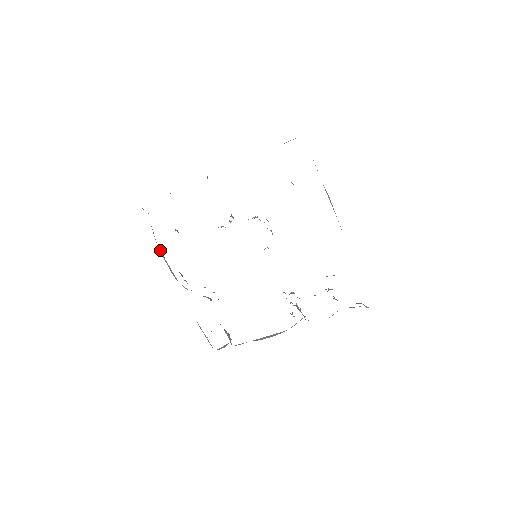
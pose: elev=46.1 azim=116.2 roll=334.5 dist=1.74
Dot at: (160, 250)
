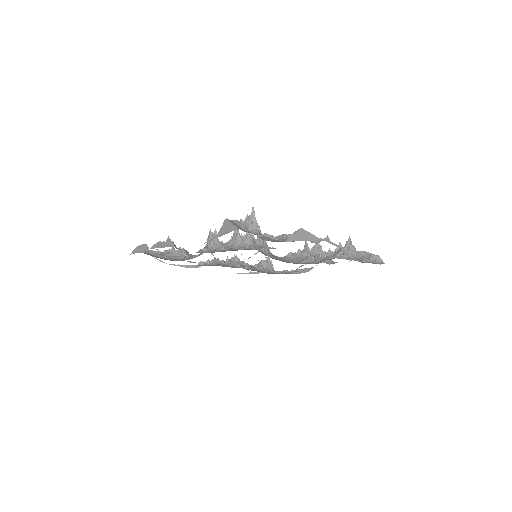
Dot at: (172, 264)
